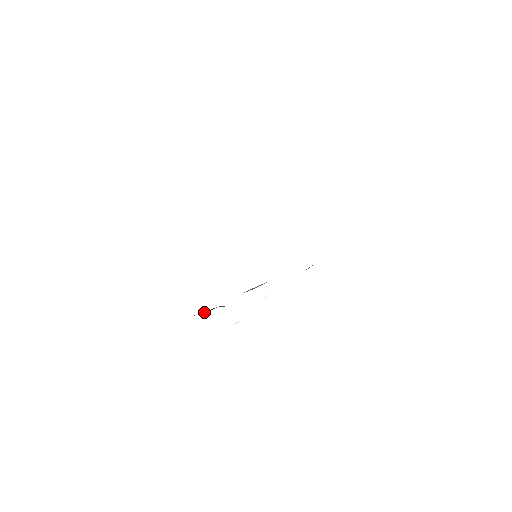
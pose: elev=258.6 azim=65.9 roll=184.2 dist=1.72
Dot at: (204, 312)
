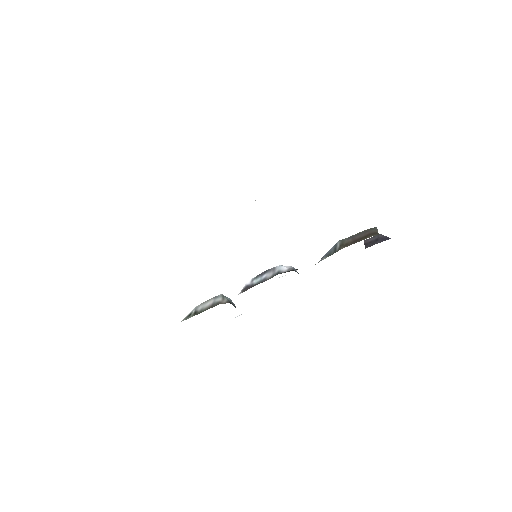
Dot at: (202, 307)
